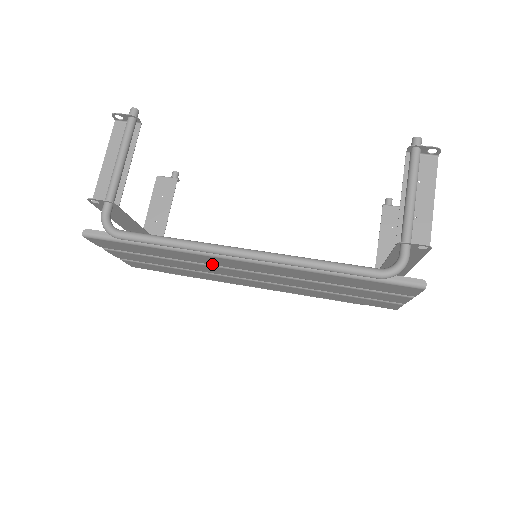
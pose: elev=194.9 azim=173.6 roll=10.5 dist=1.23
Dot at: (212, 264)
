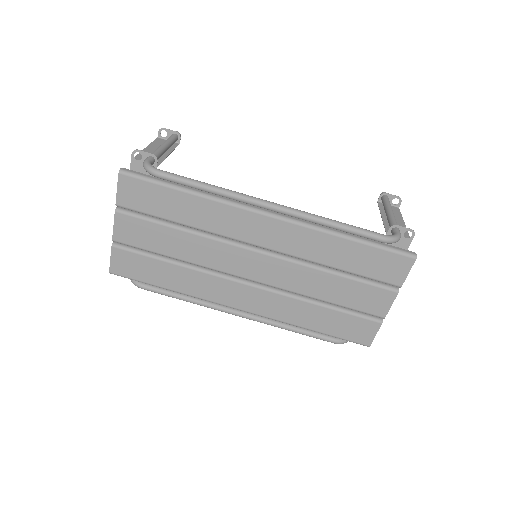
Dot at: (226, 234)
